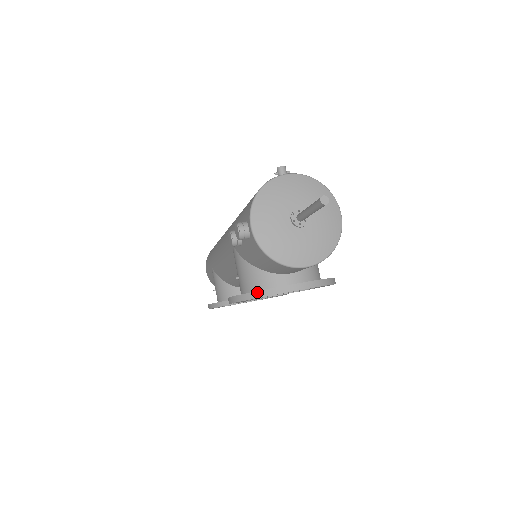
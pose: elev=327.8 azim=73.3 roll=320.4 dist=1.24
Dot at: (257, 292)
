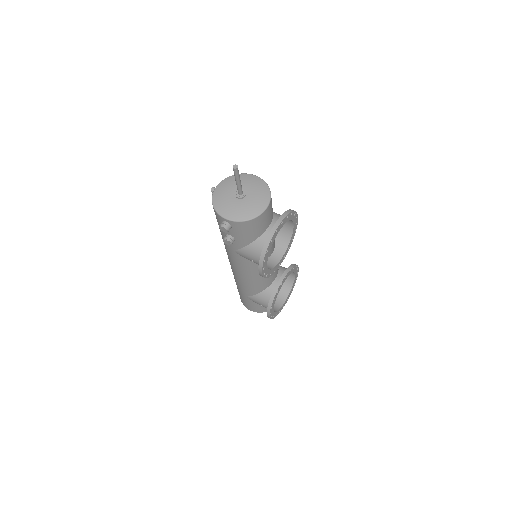
Dot at: (264, 248)
